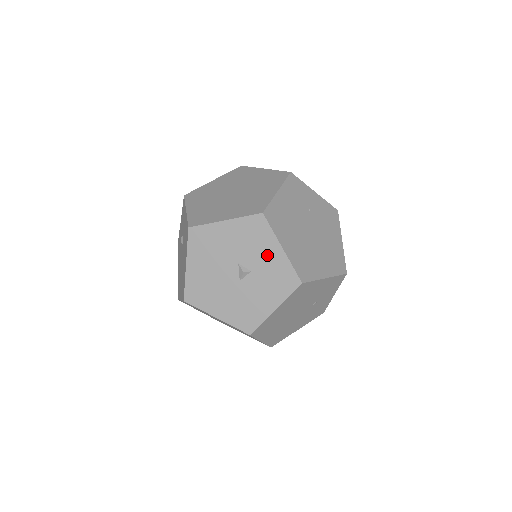
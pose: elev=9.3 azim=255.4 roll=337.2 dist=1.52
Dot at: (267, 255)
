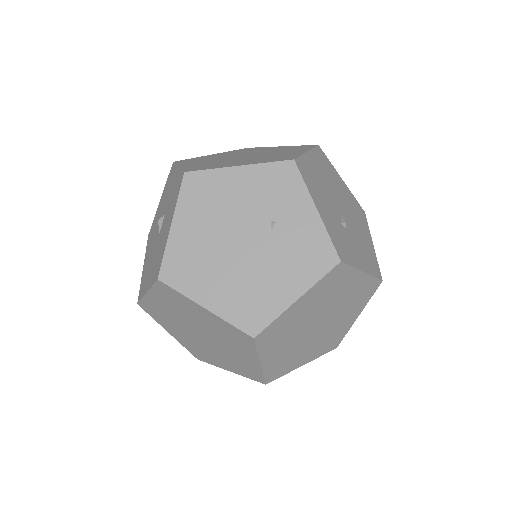
Dot at: (172, 187)
